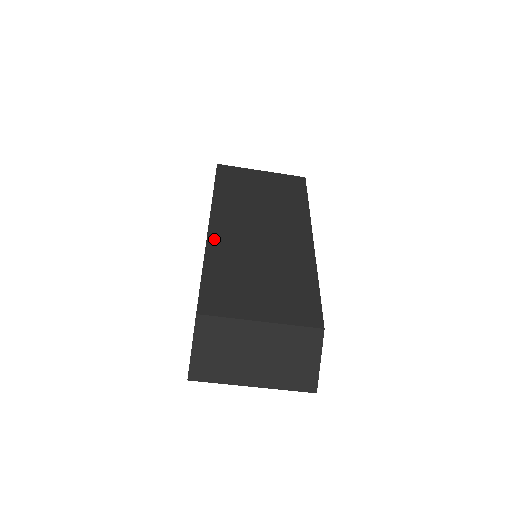
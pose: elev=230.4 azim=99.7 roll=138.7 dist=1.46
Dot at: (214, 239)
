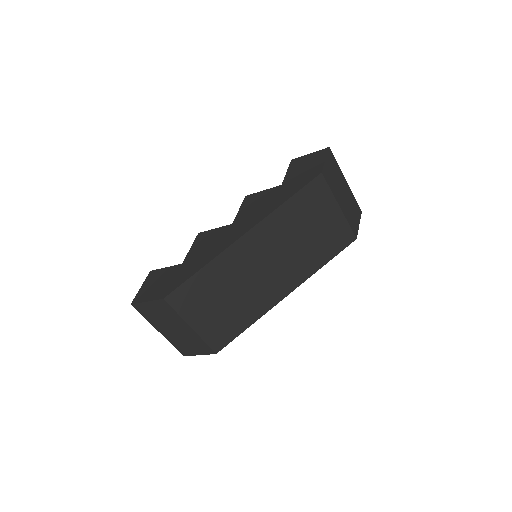
Dot at: (233, 250)
